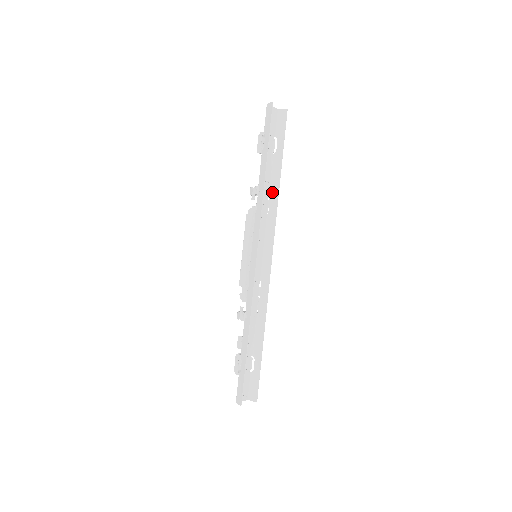
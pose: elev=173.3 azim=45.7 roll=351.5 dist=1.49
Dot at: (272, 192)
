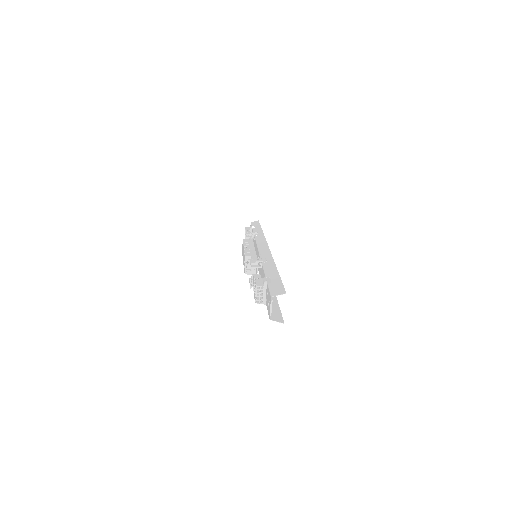
Dot at: occluded
